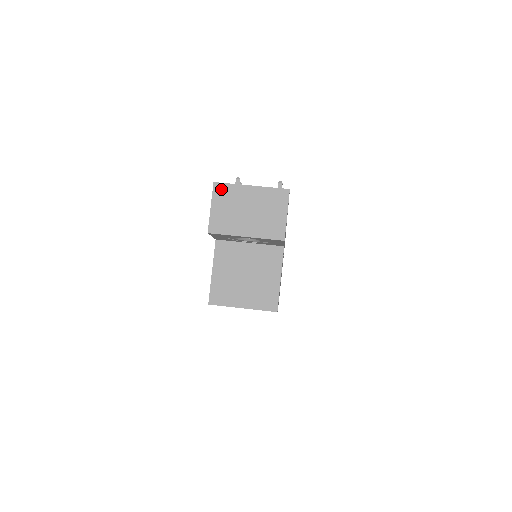
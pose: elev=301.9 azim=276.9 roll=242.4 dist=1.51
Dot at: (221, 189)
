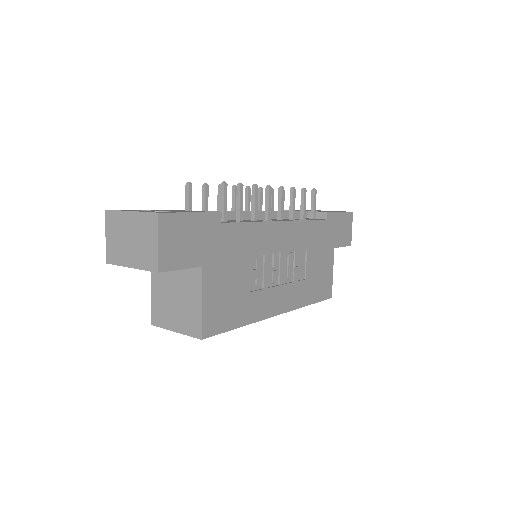
Dot at: (110, 217)
